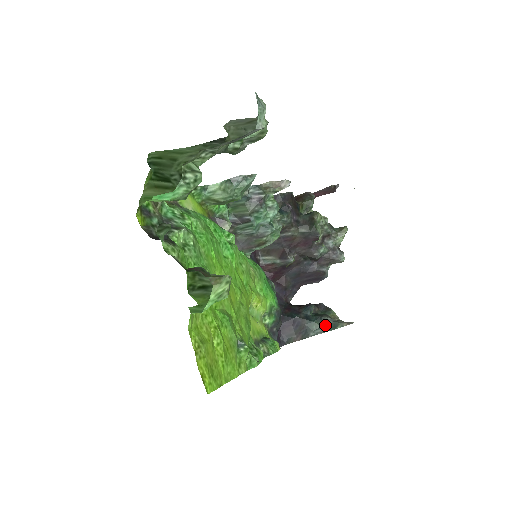
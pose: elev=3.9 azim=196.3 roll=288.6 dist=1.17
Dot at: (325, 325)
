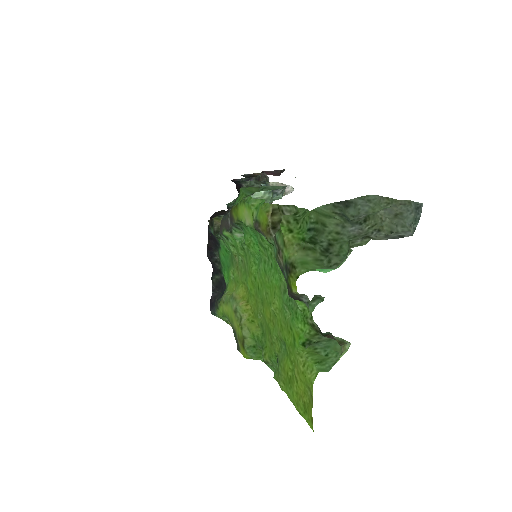
Dot at: occluded
